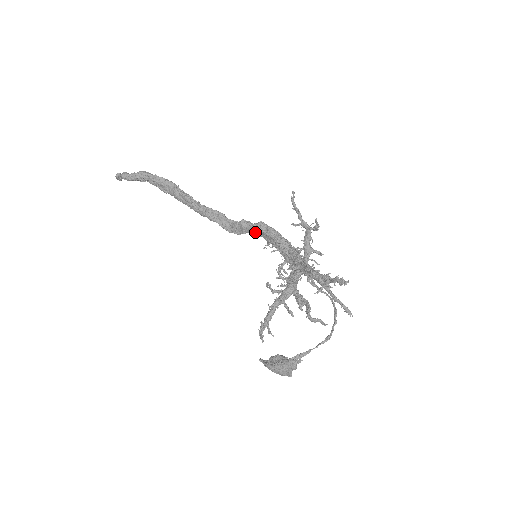
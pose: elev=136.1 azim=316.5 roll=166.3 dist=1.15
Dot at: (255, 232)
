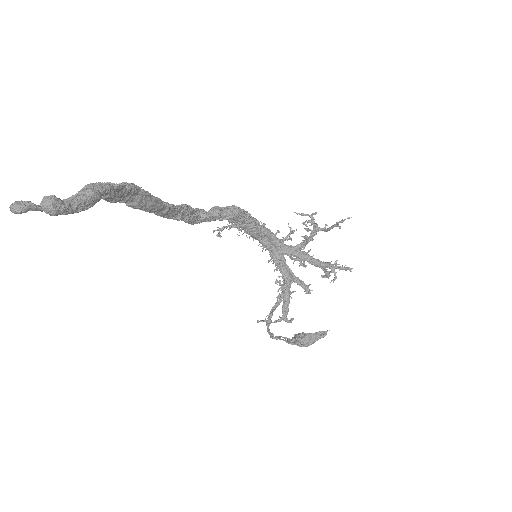
Dot at: (228, 219)
